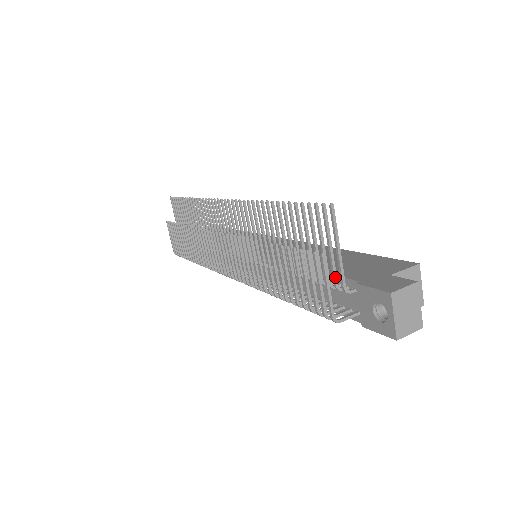
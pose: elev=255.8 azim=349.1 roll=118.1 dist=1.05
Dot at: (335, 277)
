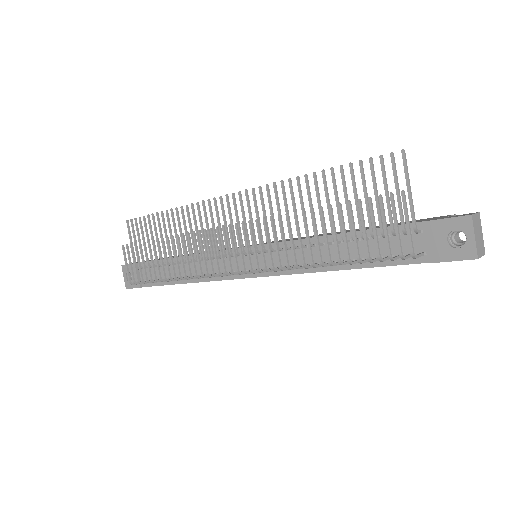
Dot at: (403, 220)
